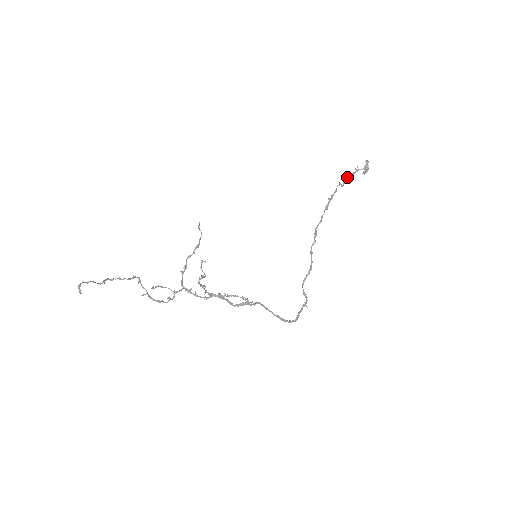
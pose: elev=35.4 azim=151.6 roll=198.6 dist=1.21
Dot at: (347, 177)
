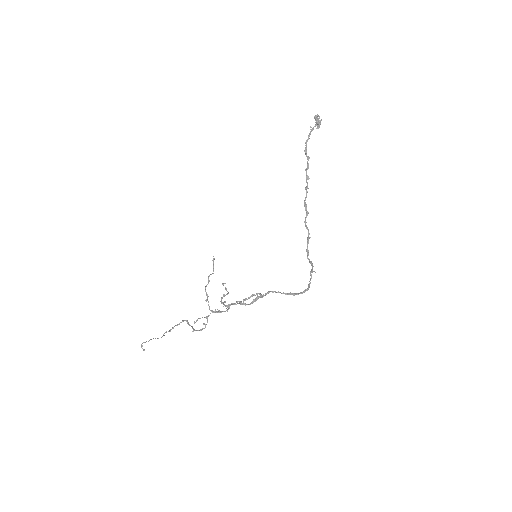
Dot at: (305, 142)
